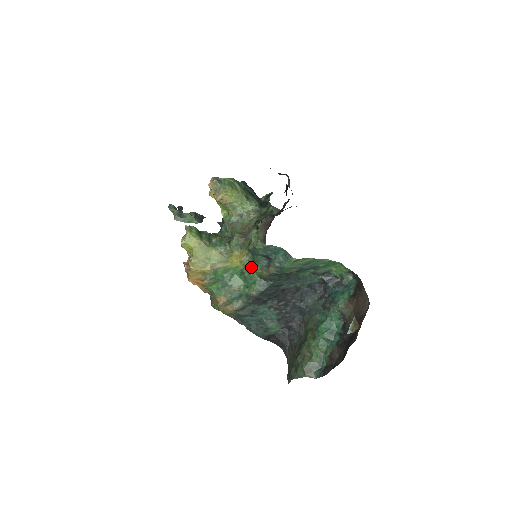
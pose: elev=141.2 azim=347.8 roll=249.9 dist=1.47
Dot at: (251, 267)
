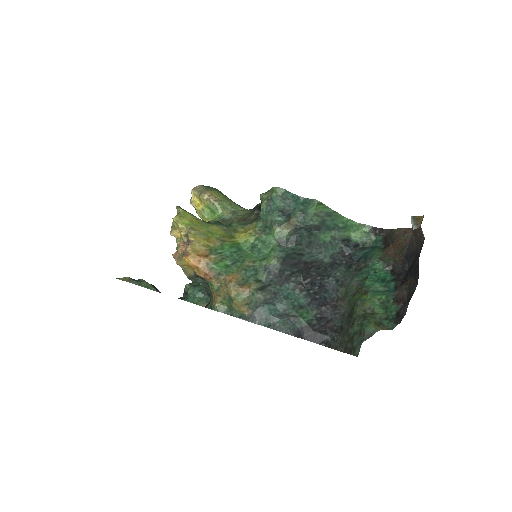
Dot at: (265, 234)
